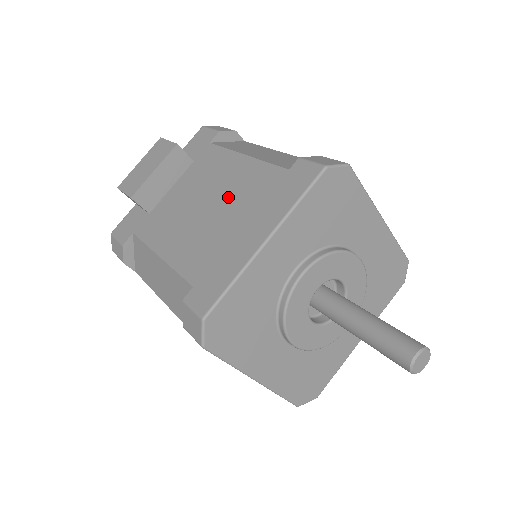
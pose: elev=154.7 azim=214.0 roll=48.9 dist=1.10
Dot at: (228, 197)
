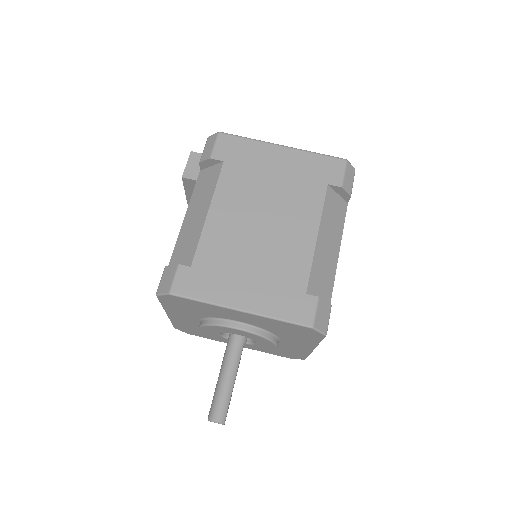
Dot at: occluded
